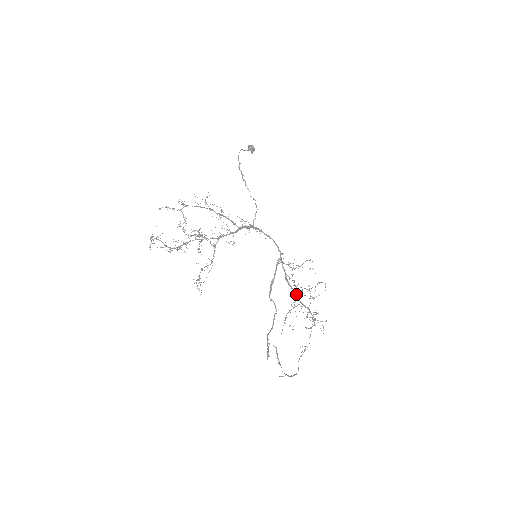
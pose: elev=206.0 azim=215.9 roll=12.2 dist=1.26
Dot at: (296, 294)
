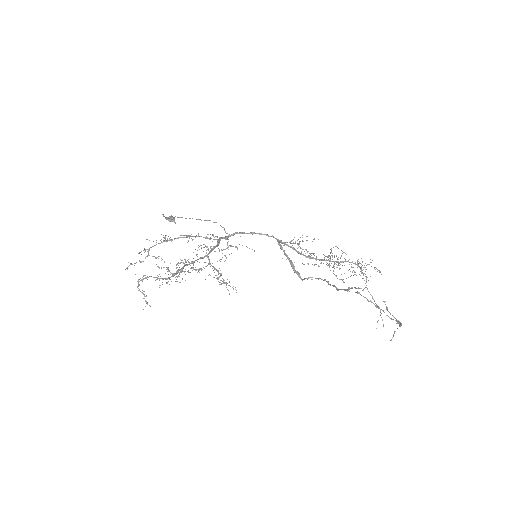
Dot at: (323, 260)
